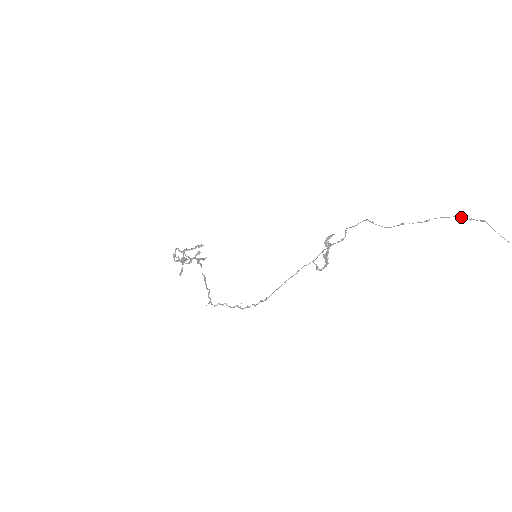
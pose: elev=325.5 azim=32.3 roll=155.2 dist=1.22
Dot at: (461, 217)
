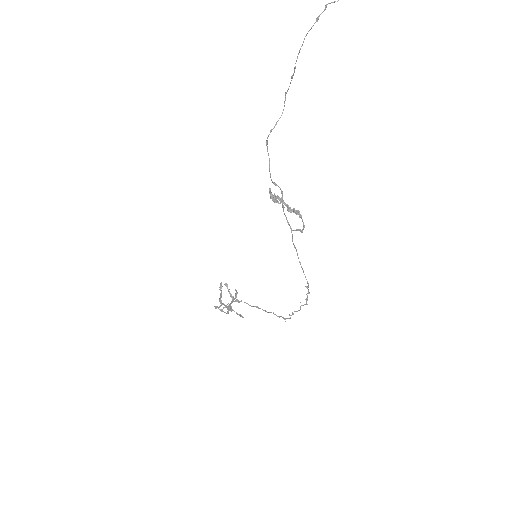
Dot at: (309, 30)
